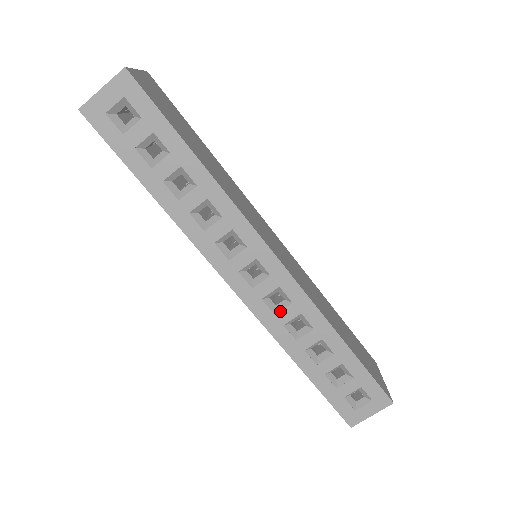
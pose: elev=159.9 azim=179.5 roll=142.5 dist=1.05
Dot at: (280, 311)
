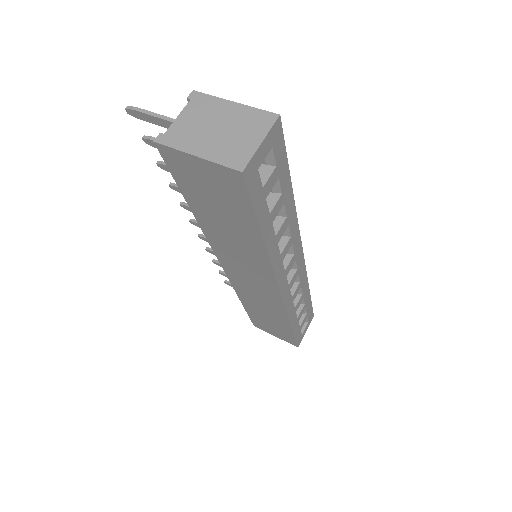
Dot at: (294, 292)
